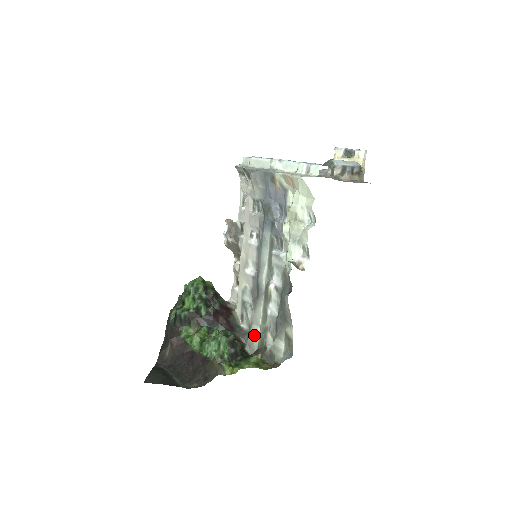
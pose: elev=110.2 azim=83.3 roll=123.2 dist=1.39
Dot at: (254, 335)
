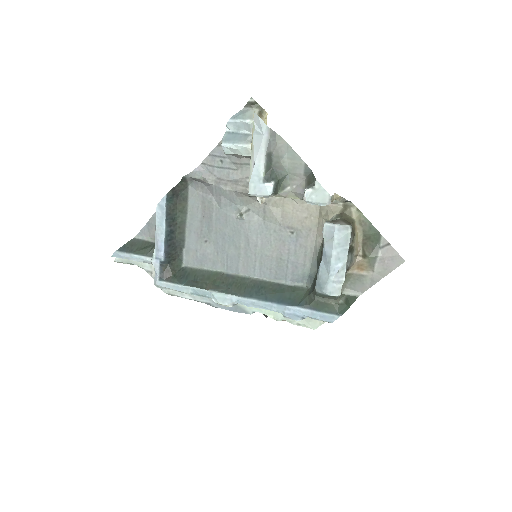
Dot at: occluded
